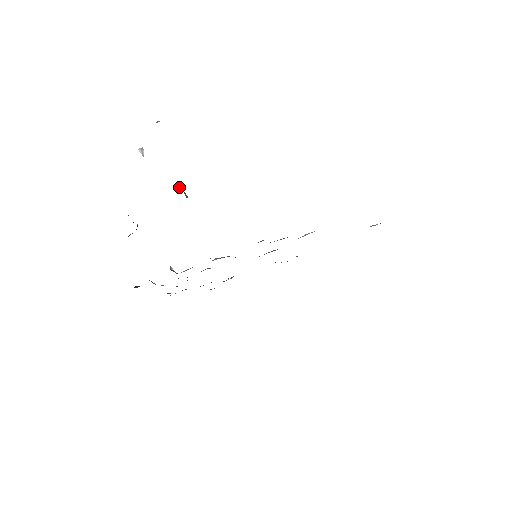
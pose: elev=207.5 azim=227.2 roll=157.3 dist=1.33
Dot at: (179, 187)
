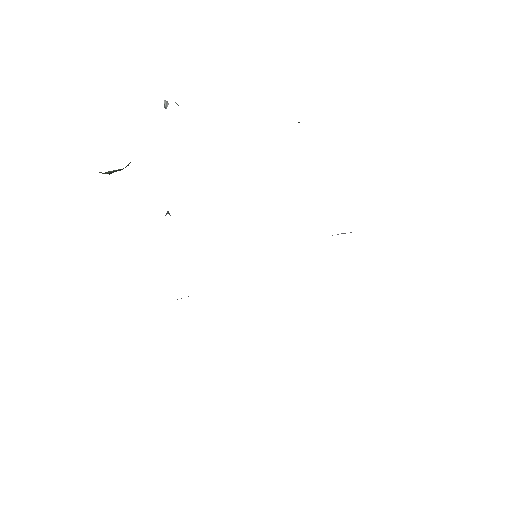
Dot at: occluded
